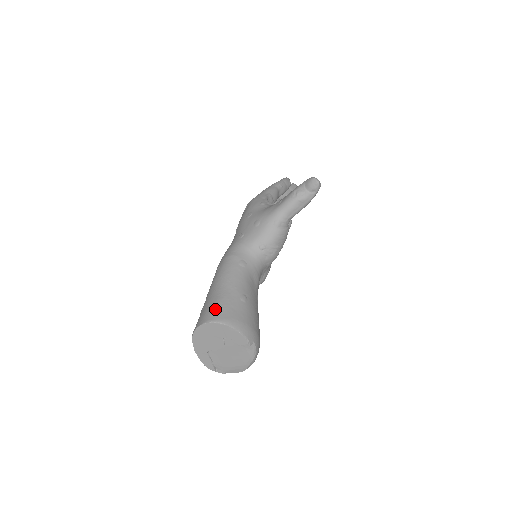
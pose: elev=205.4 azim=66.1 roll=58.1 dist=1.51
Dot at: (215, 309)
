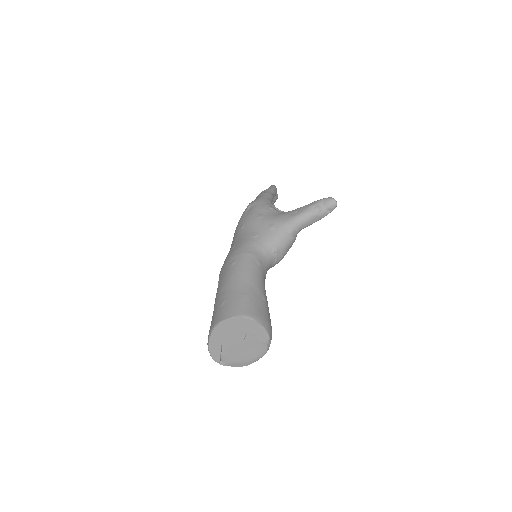
Dot at: (244, 304)
